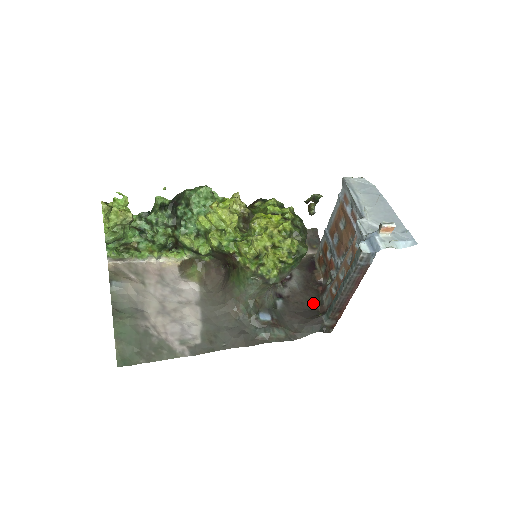
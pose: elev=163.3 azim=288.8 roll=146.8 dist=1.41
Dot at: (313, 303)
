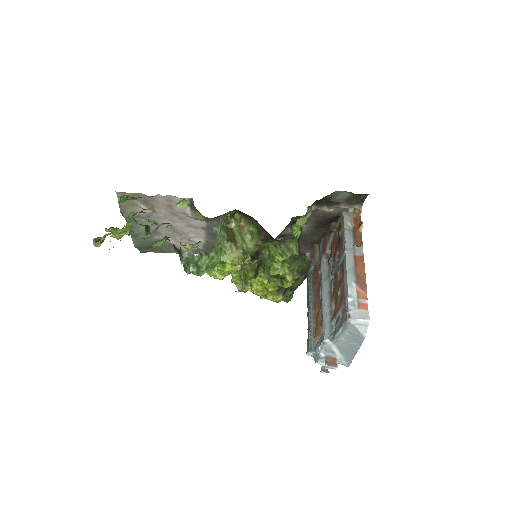
Dot at: (311, 243)
